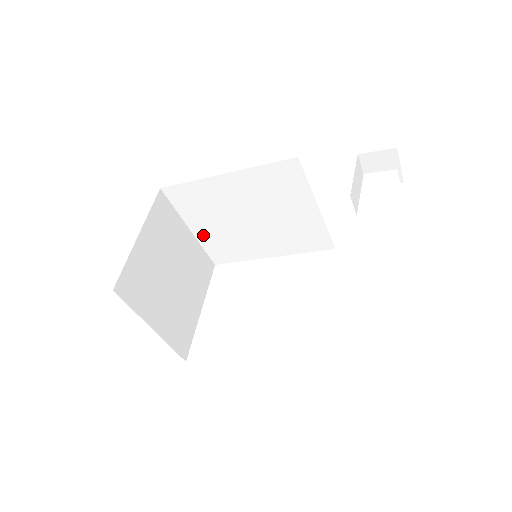
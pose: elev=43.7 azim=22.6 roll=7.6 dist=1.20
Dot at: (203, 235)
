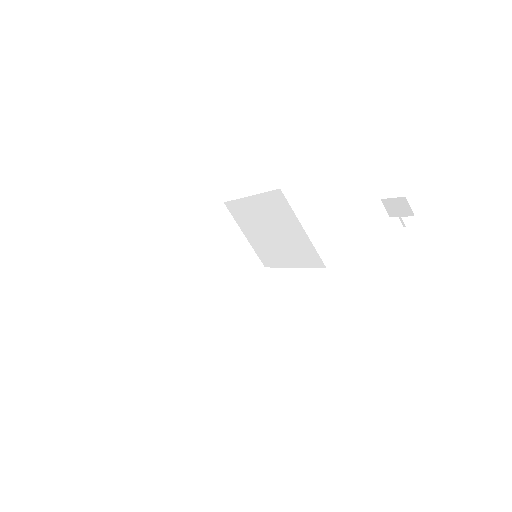
Dot at: (252, 241)
